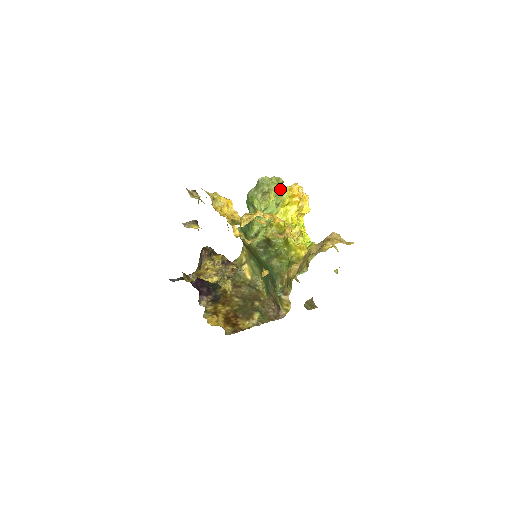
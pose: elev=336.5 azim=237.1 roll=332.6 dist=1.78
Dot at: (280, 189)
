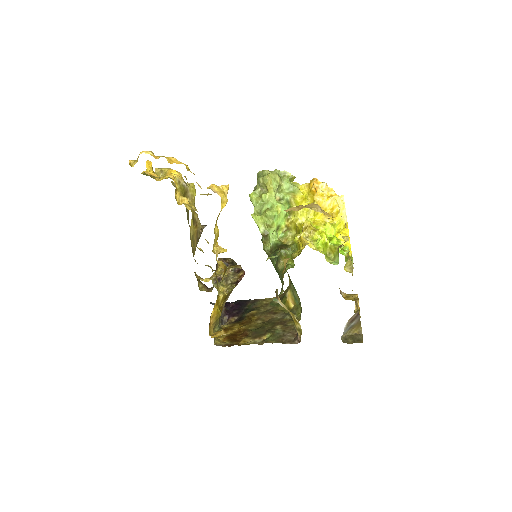
Dot at: (288, 184)
